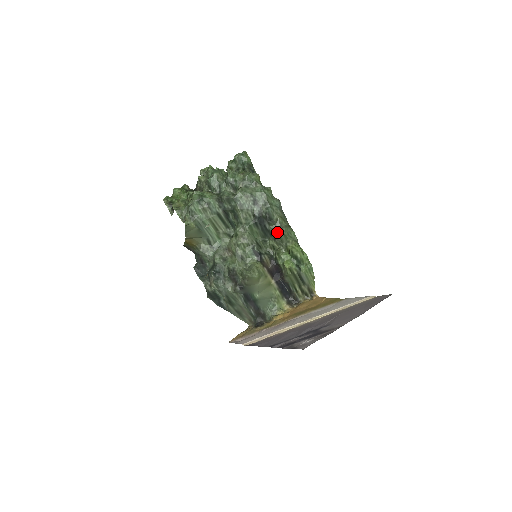
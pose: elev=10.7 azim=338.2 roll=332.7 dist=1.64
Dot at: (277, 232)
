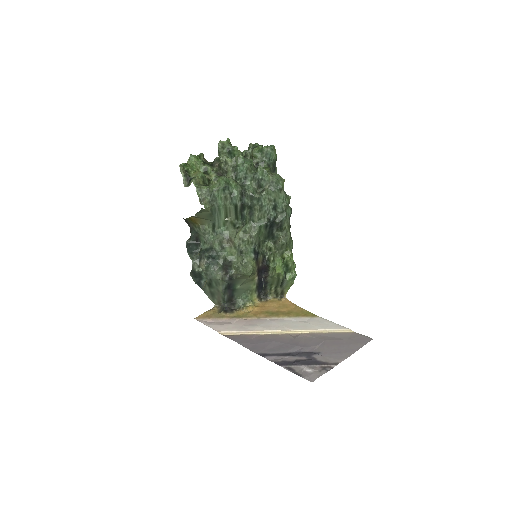
Dot at: (282, 240)
